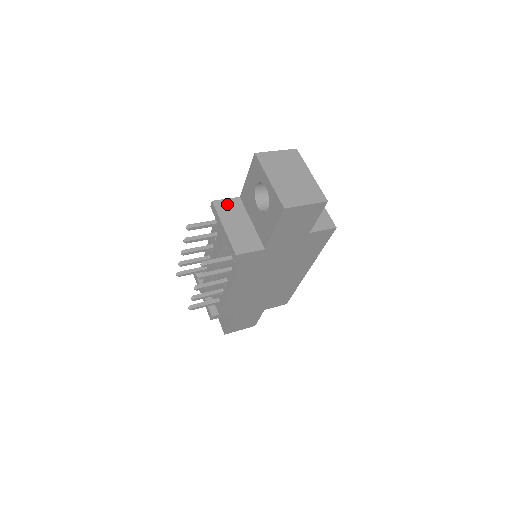
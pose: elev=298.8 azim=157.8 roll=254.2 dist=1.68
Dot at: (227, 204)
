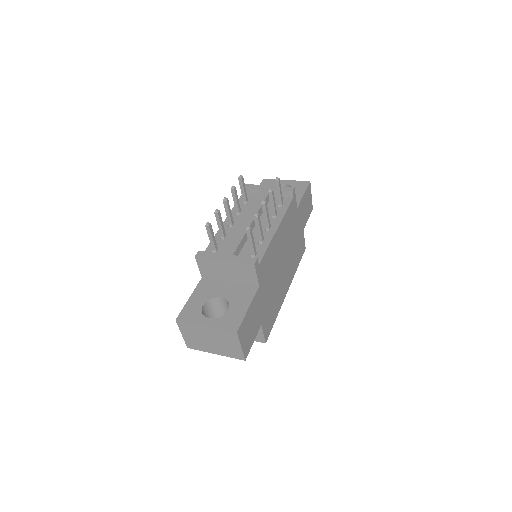
Dot at: occluded
